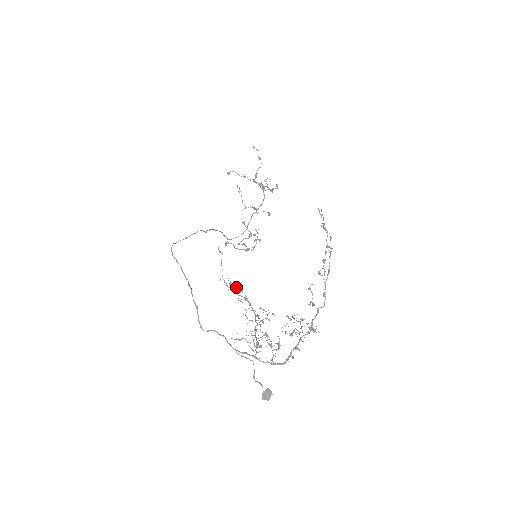
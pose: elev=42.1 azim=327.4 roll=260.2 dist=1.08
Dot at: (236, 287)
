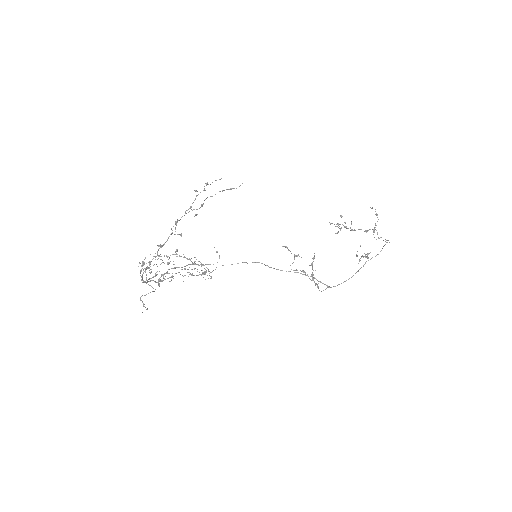
Dot at: (206, 267)
